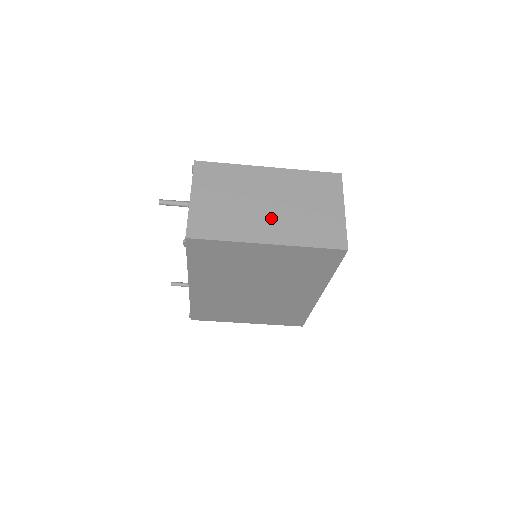
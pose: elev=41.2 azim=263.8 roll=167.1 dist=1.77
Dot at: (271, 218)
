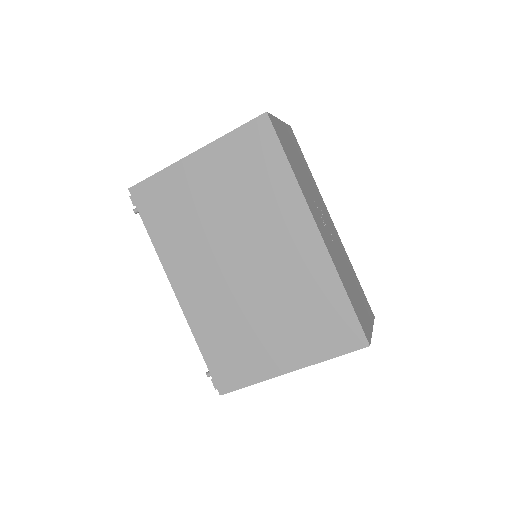
Dot at: occluded
